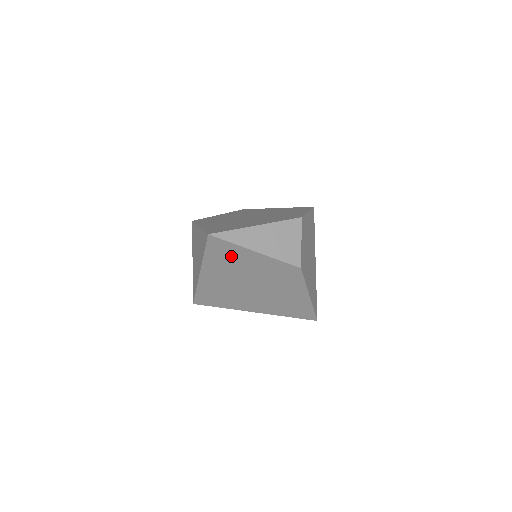
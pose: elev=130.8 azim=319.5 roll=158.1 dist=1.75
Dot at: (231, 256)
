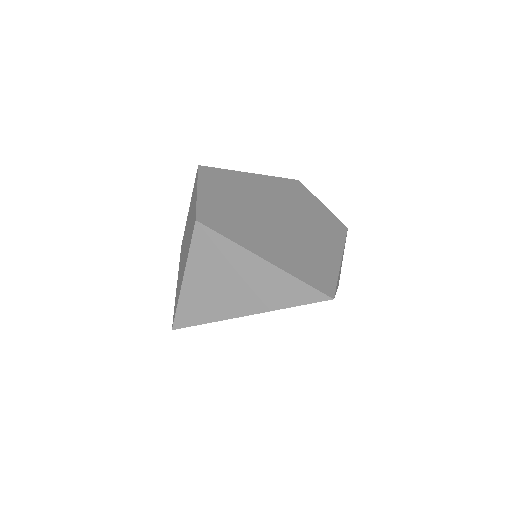
Dot at: occluded
